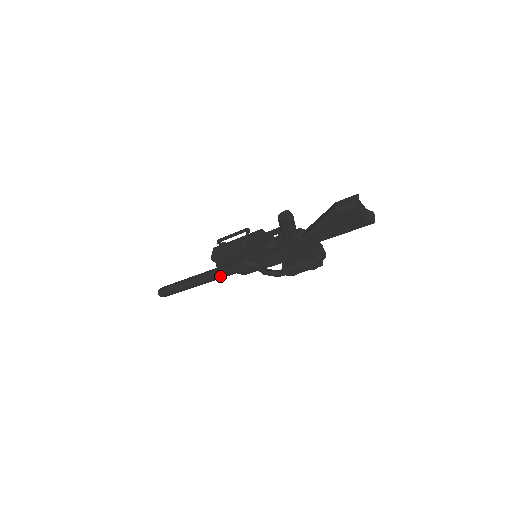
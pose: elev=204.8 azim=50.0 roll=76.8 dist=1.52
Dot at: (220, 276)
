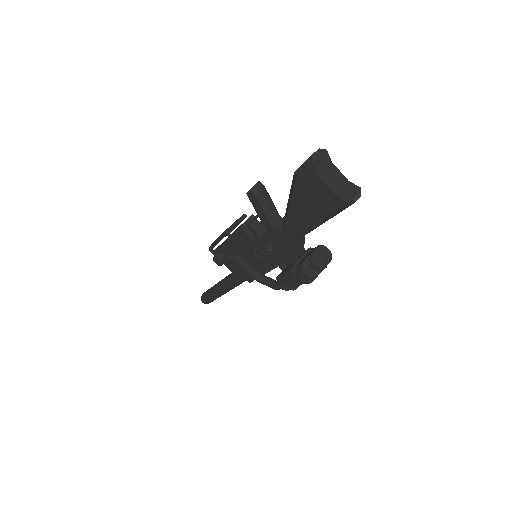
Dot at: (232, 281)
